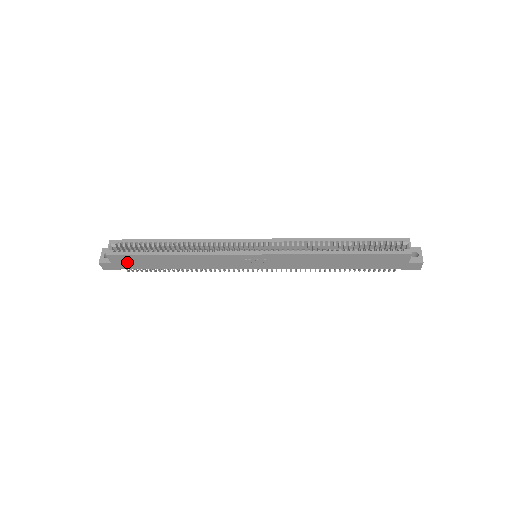
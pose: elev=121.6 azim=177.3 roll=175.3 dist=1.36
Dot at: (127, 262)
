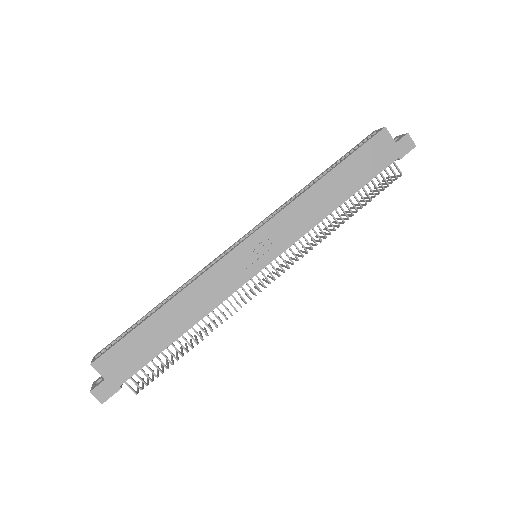
Dot at: (121, 363)
